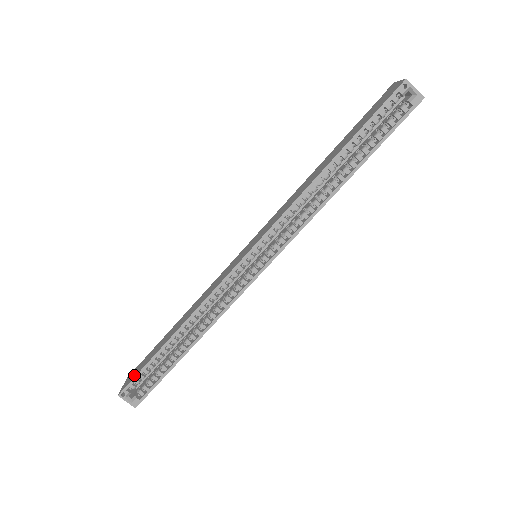
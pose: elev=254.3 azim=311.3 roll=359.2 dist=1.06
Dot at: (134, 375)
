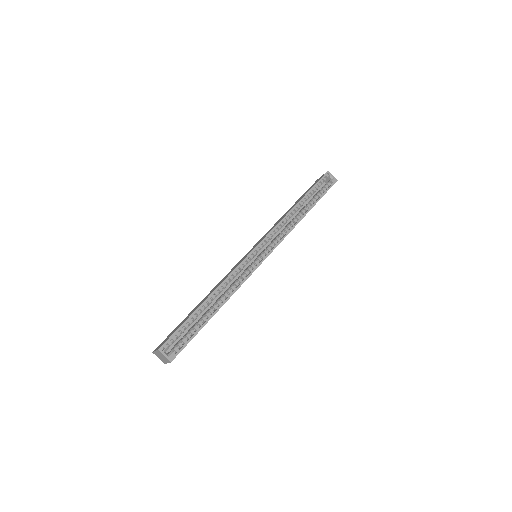
Dot at: (171, 335)
